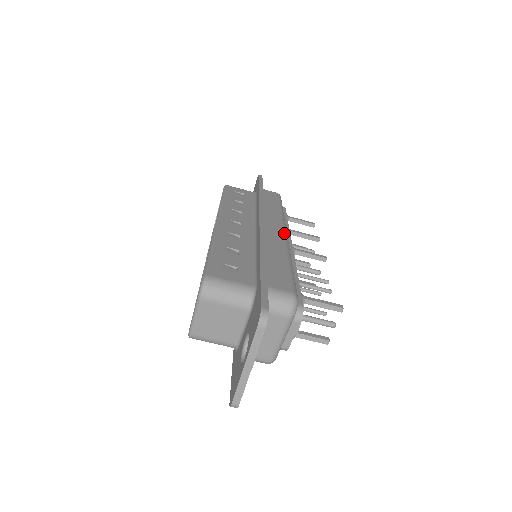
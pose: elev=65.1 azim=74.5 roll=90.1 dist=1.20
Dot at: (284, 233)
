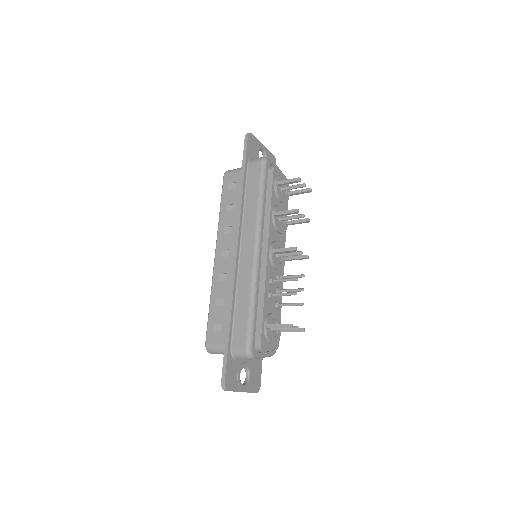
Dot at: (253, 254)
